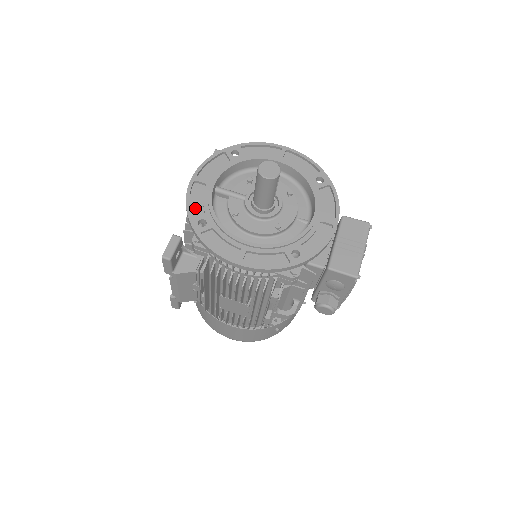
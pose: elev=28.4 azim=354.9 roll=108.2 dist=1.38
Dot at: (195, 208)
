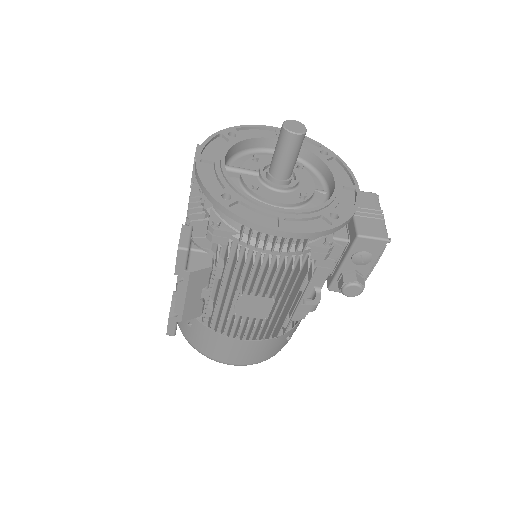
Dot at: (211, 185)
